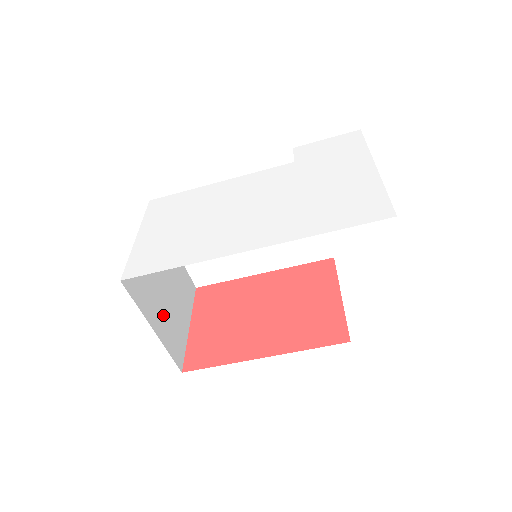
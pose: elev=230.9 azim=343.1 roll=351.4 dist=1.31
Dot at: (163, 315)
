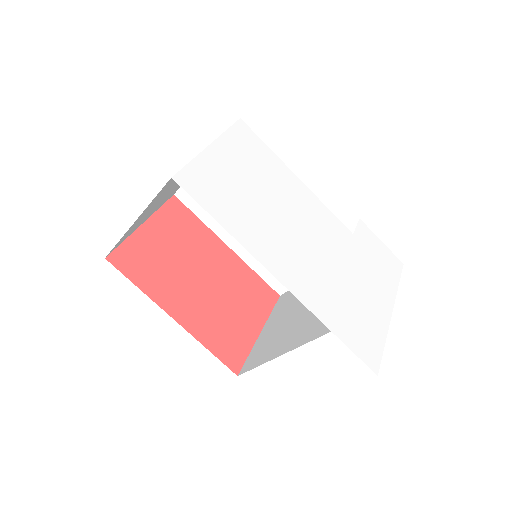
Dot at: (148, 211)
